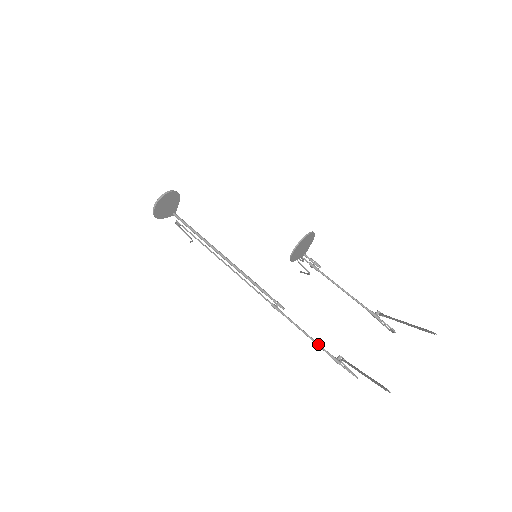
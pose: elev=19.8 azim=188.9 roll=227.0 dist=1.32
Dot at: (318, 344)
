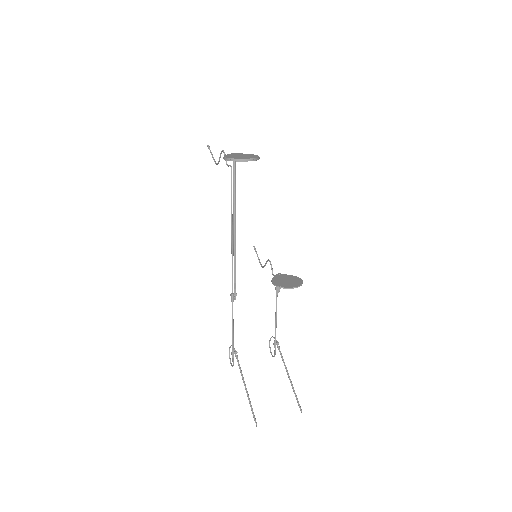
Dot at: (233, 338)
